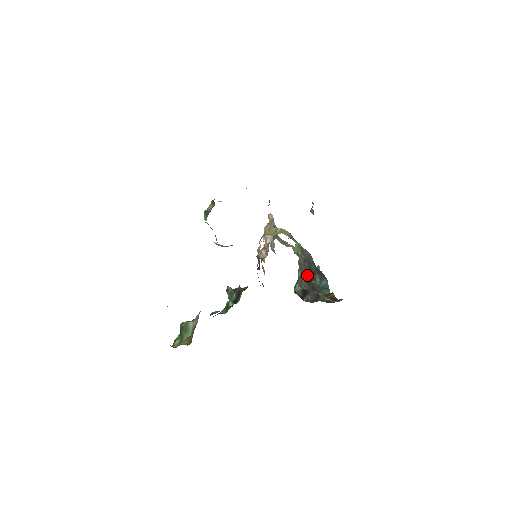
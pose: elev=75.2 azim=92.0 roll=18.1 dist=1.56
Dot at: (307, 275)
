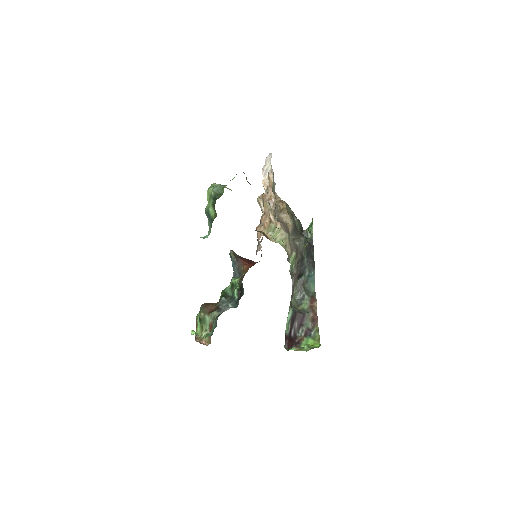
Dot at: (298, 273)
